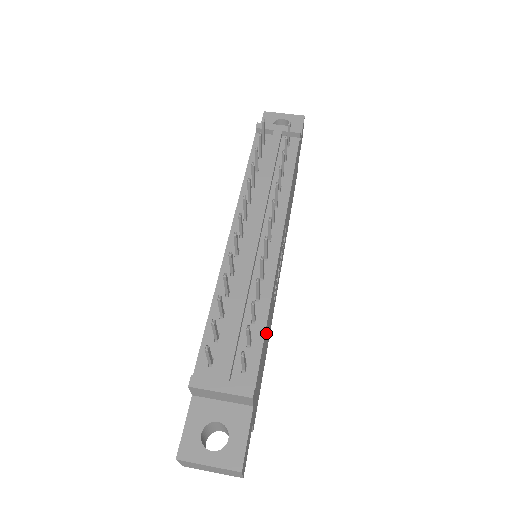
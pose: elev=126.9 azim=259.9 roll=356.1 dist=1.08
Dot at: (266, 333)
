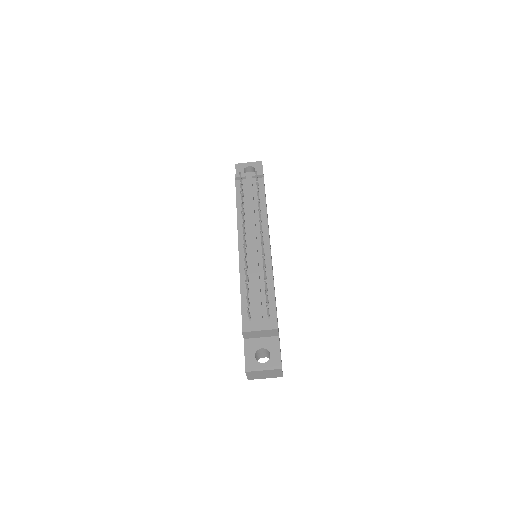
Dot at: occluded
